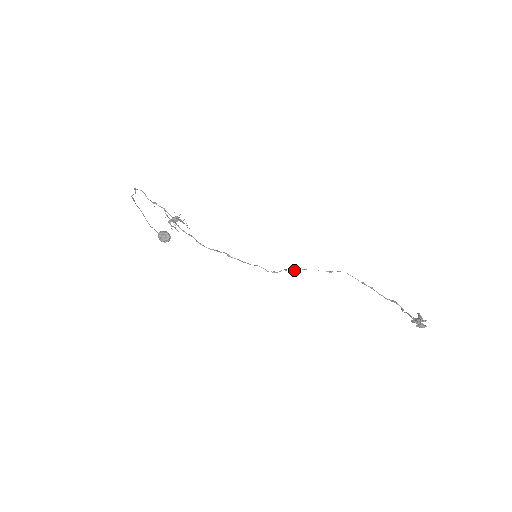
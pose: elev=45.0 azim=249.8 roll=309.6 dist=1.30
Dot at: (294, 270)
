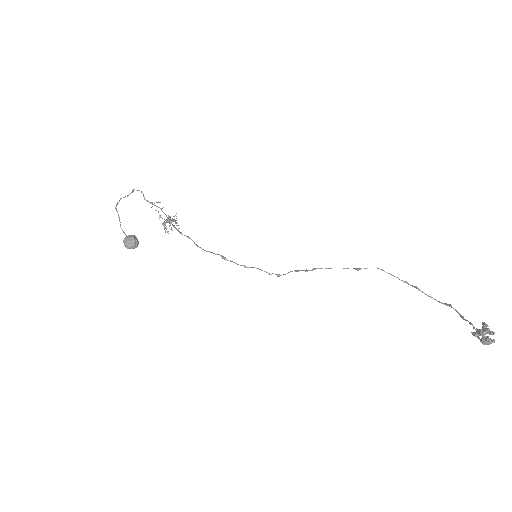
Dot at: (310, 270)
